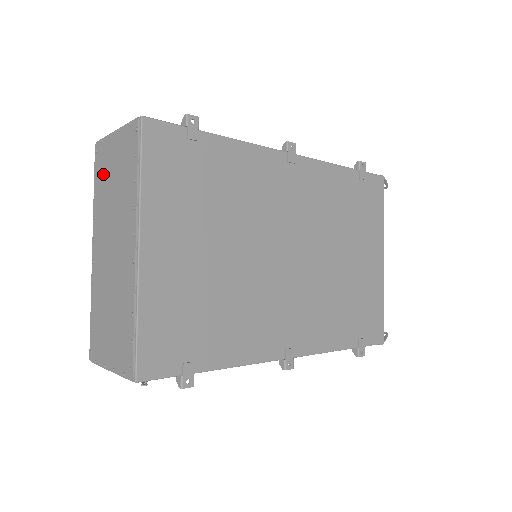
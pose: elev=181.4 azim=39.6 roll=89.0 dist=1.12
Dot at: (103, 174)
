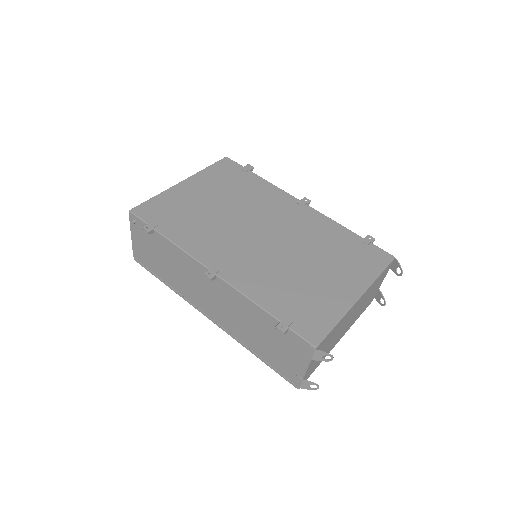
Dot at: occluded
